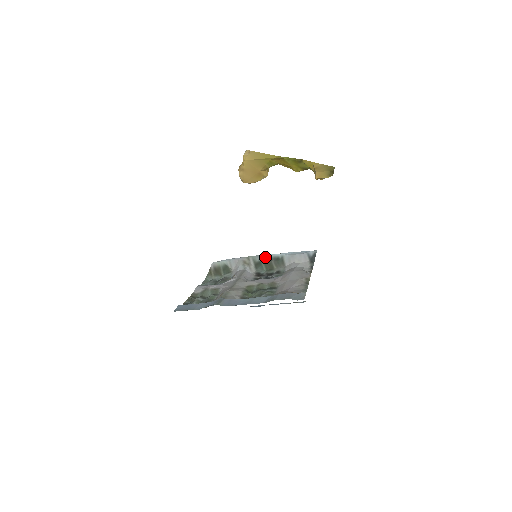
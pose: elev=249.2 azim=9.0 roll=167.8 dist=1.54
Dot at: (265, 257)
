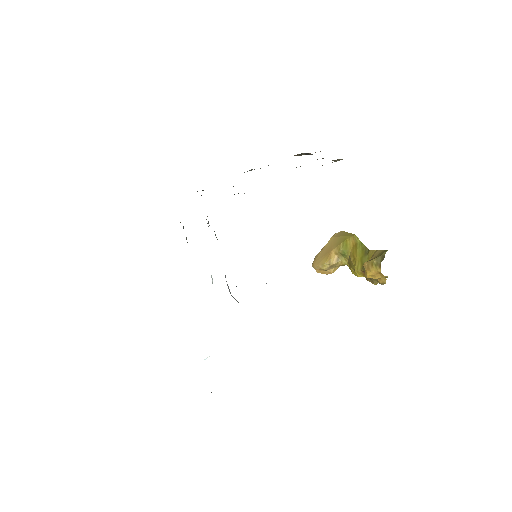
Dot at: occluded
